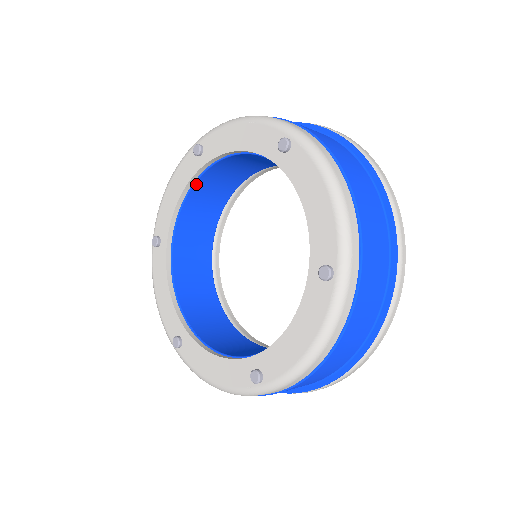
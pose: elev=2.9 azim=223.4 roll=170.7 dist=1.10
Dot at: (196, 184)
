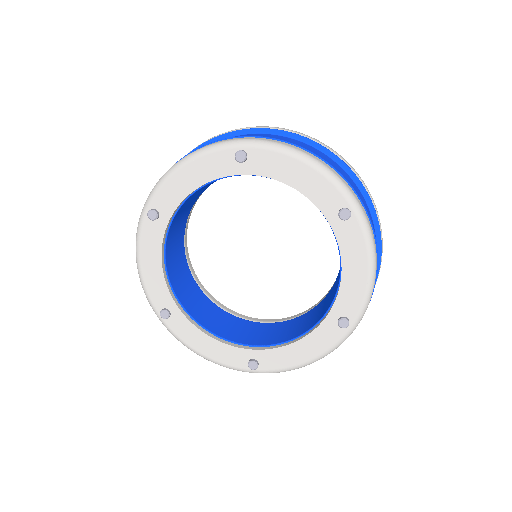
Dot at: (166, 243)
